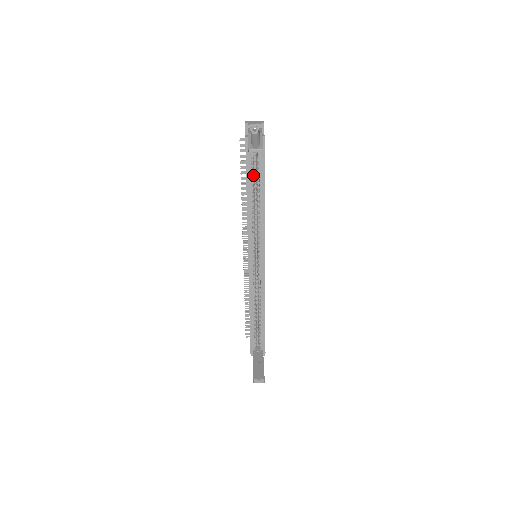
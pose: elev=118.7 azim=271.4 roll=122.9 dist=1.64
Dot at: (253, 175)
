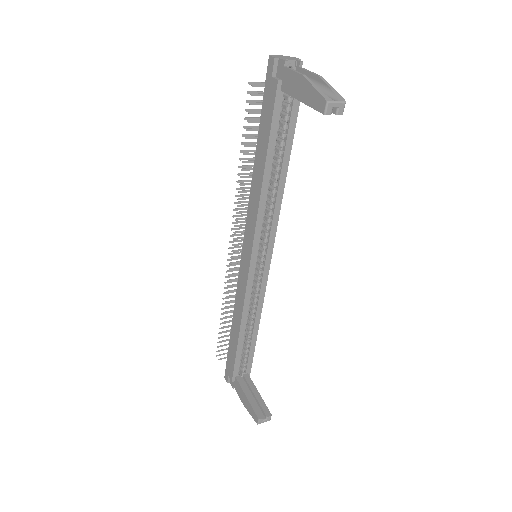
Dot at: (275, 141)
